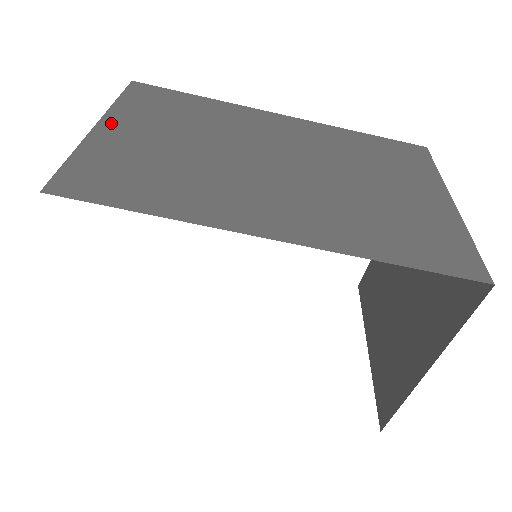
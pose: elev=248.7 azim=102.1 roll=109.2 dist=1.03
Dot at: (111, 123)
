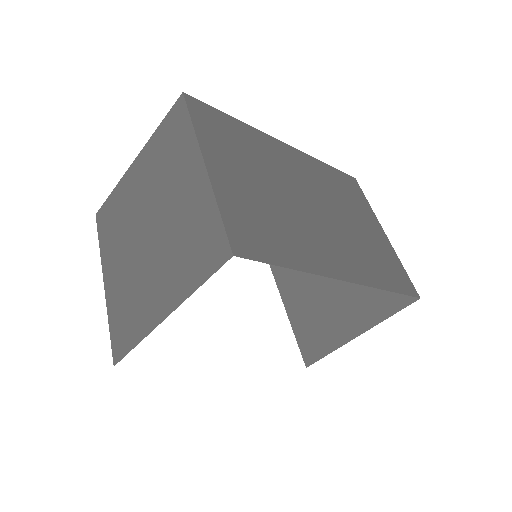
Dot at: (212, 161)
